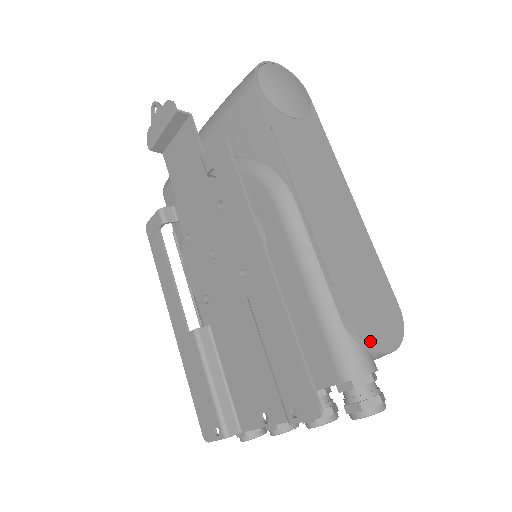
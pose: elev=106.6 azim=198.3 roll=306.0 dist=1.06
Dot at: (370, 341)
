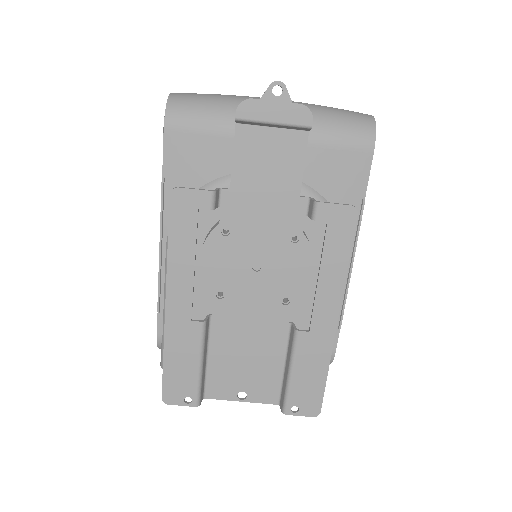
Dot at: occluded
